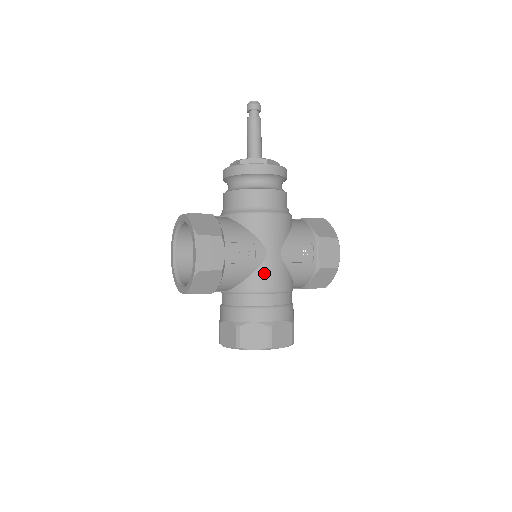
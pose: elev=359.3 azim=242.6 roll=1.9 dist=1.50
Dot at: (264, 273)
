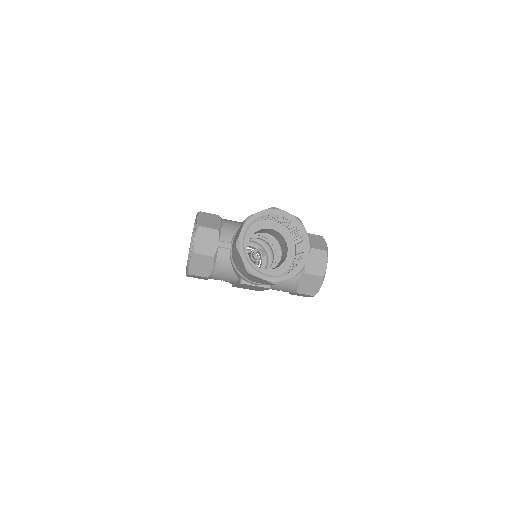
Dot at: occluded
